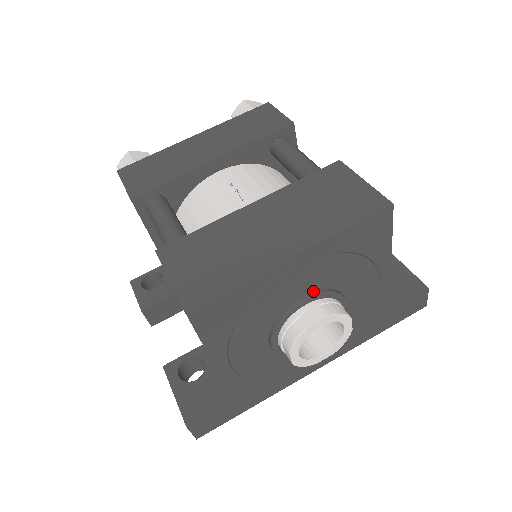
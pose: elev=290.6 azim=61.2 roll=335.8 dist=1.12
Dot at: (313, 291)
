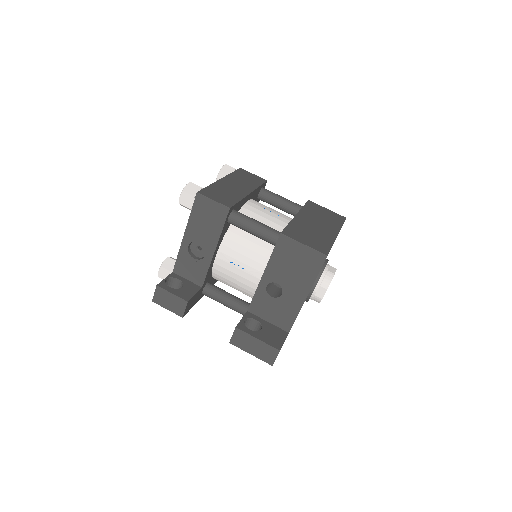
Dot at: (326, 259)
